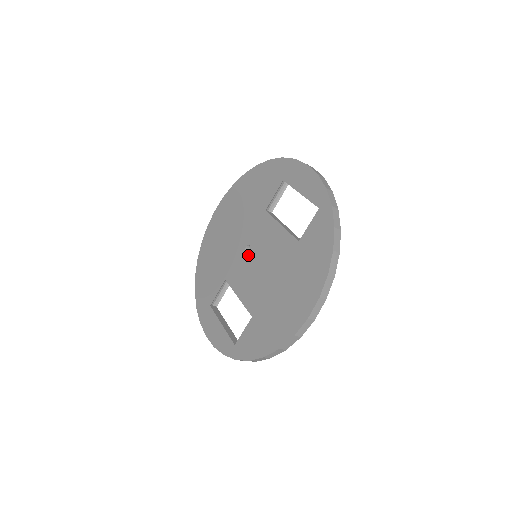
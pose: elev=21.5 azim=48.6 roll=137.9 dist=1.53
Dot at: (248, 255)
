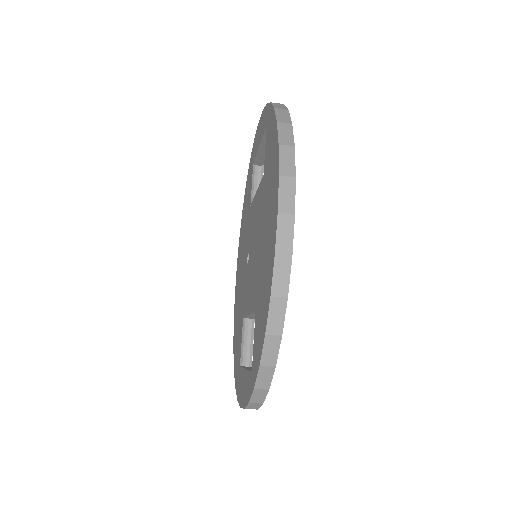
Dot at: (248, 262)
